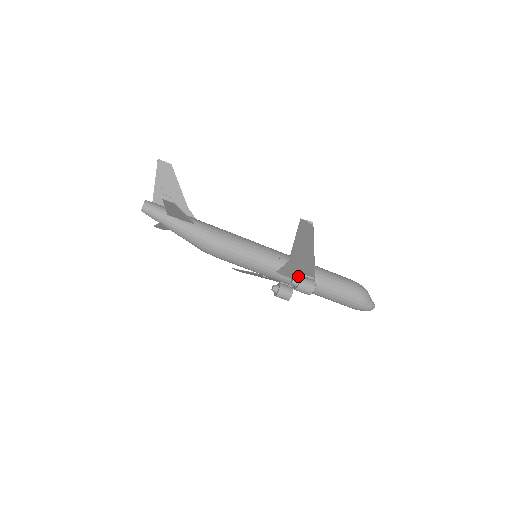
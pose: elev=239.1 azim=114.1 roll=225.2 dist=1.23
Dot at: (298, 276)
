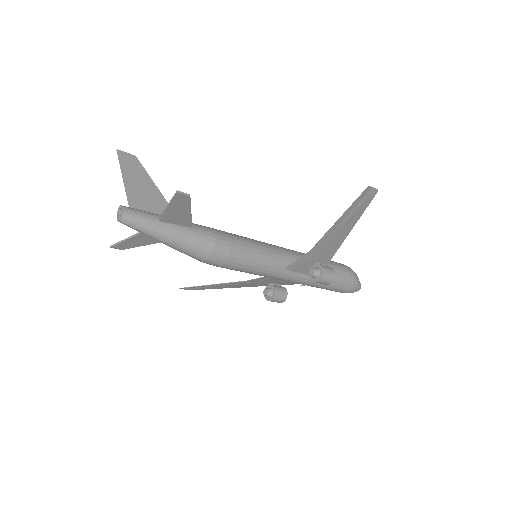
Dot at: (314, 266)
